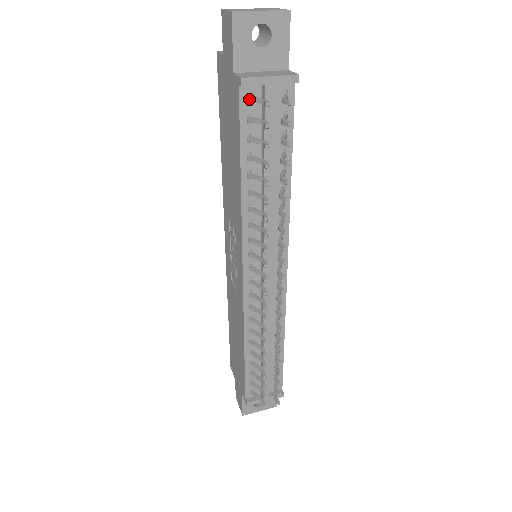
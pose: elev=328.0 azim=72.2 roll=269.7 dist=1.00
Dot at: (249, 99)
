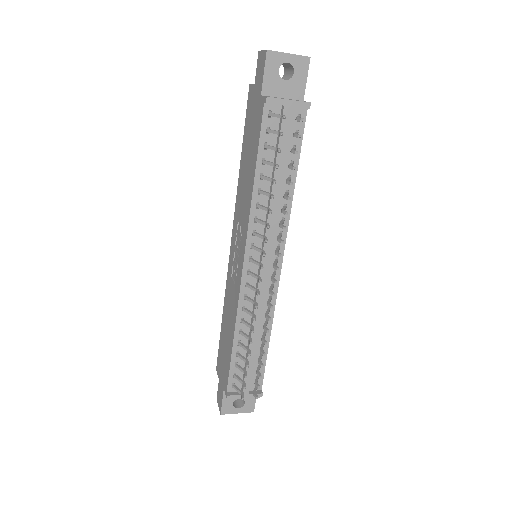
Dot at: (270, 114)
